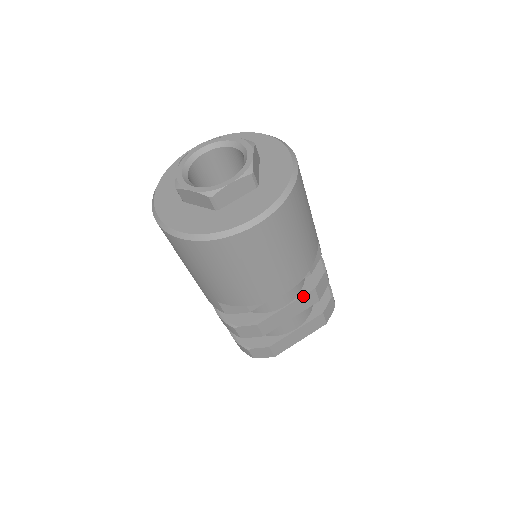
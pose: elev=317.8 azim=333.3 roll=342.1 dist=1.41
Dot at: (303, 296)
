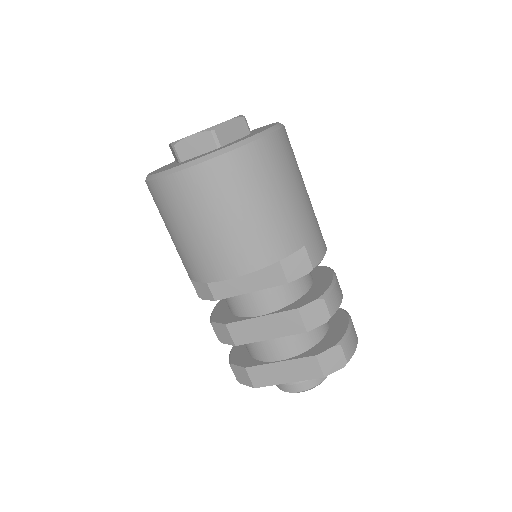
Dot at: (282, 312)
